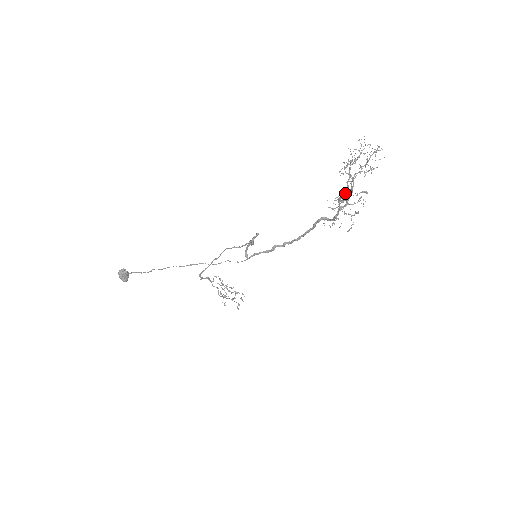
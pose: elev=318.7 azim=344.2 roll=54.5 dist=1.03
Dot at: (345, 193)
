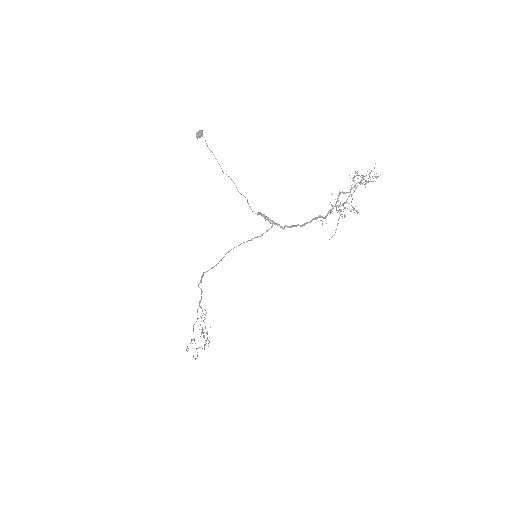
Dot at: occluded
